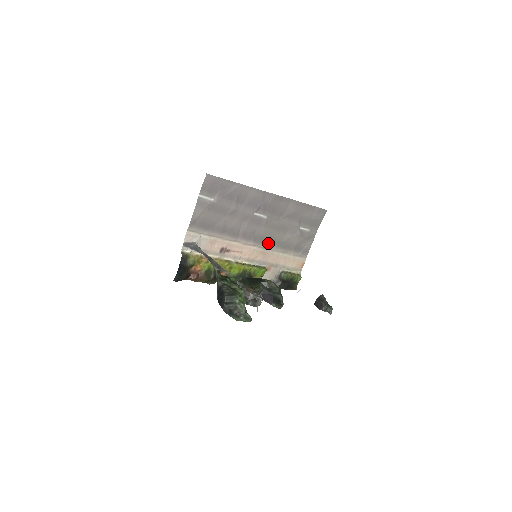
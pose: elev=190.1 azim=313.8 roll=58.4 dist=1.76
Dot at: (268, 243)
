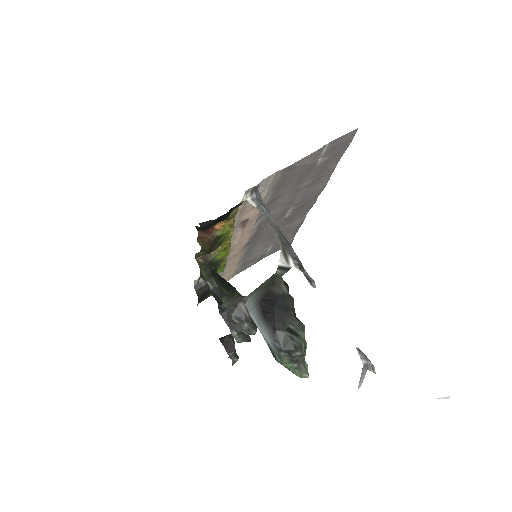
Dot at: (251, 242)
